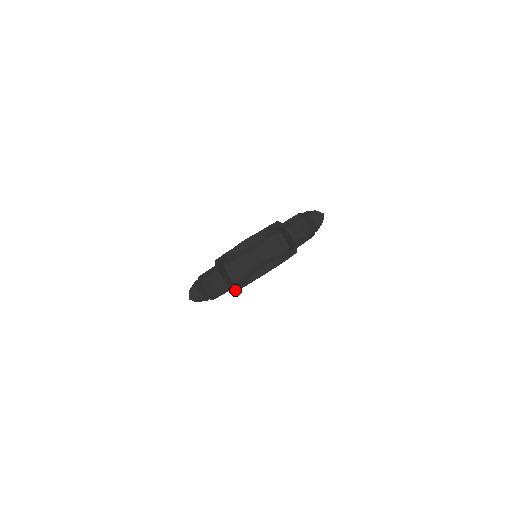
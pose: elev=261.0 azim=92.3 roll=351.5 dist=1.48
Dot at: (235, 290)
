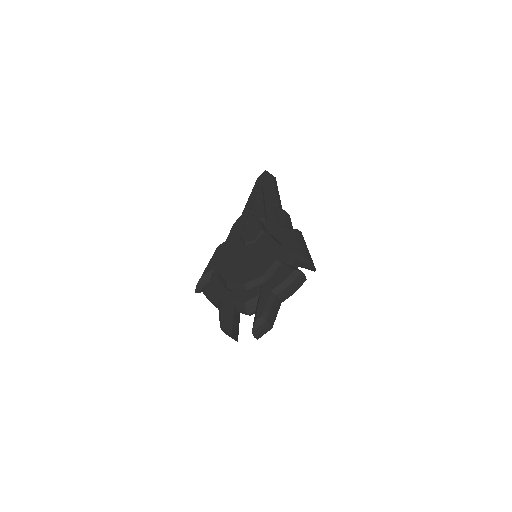
Dot at: occluded
